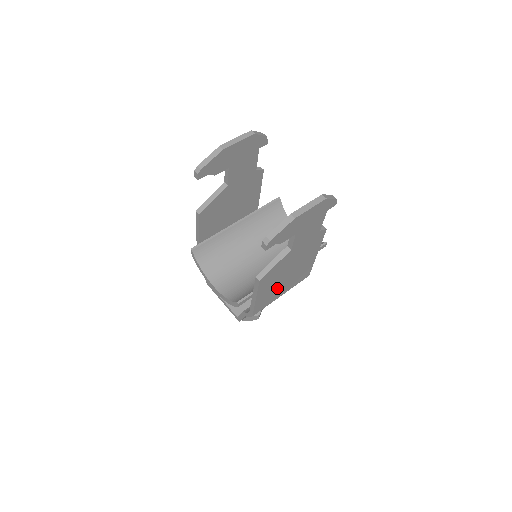
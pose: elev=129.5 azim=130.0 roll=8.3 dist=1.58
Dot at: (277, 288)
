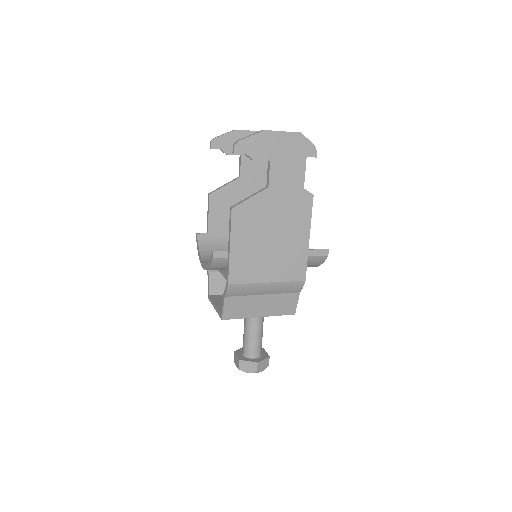
Dot at: (259, 256)
